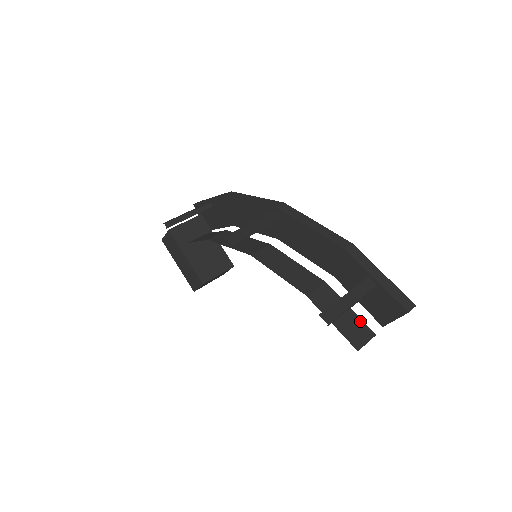
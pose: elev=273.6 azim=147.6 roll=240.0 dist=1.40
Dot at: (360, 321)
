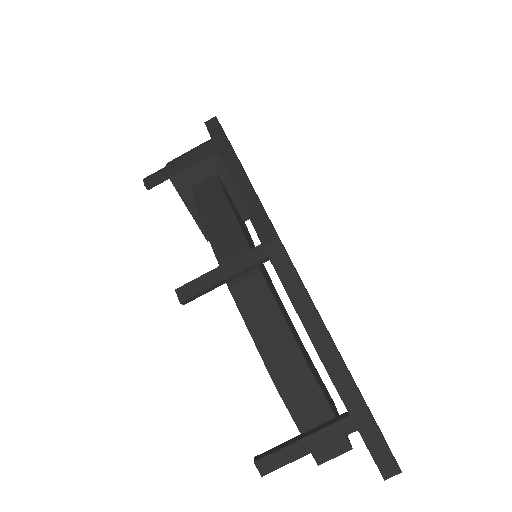
Dot at: occluded
